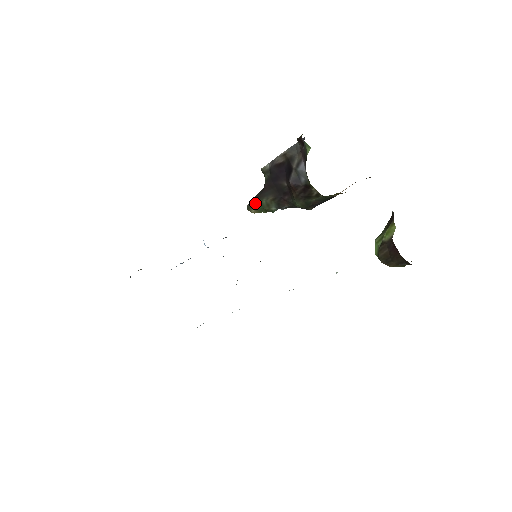
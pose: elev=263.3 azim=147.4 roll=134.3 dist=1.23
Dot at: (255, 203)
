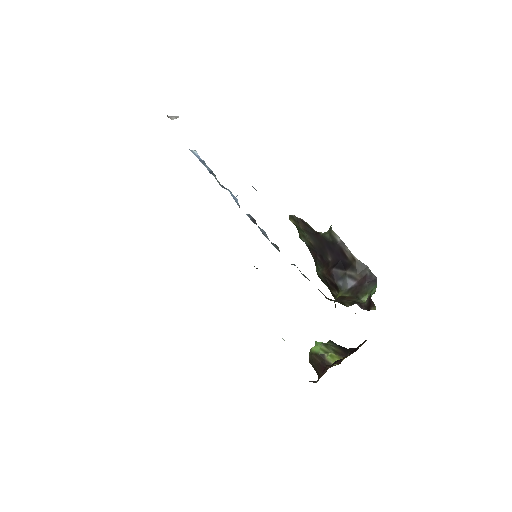
Dot at: (299, 225)
